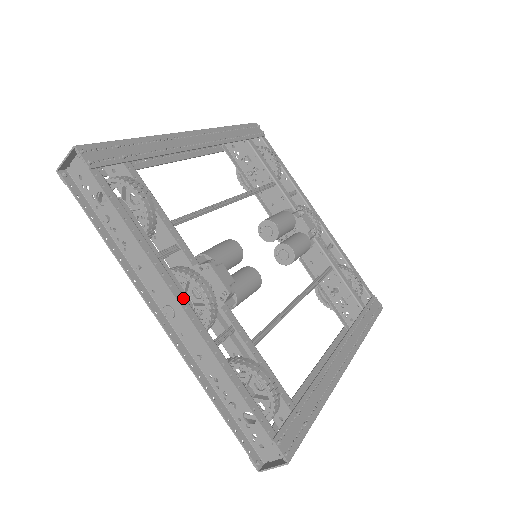
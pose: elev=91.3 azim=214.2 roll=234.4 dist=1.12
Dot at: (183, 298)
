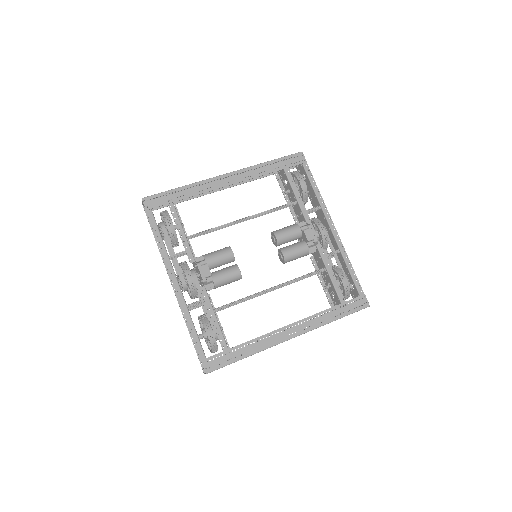
Dot at: (176, 280)
